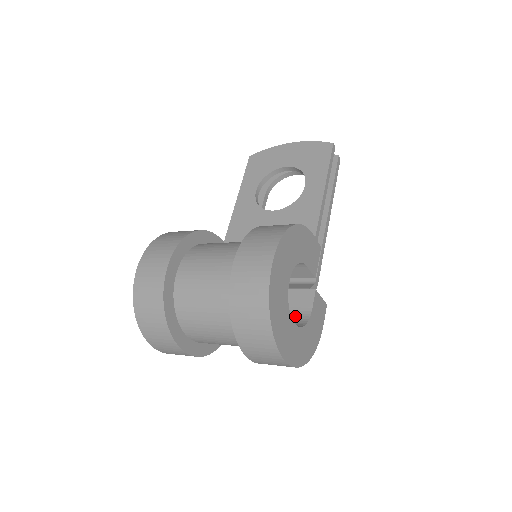
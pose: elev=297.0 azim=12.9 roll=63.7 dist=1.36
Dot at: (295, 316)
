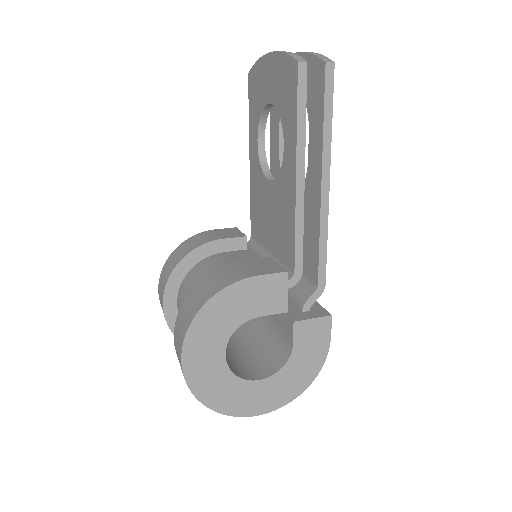
Dot at: (284, 345)
